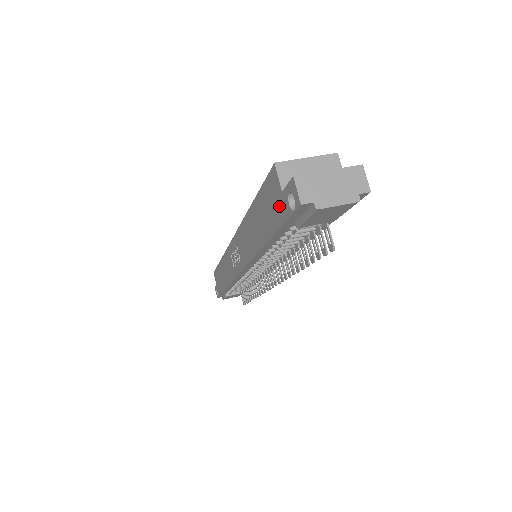
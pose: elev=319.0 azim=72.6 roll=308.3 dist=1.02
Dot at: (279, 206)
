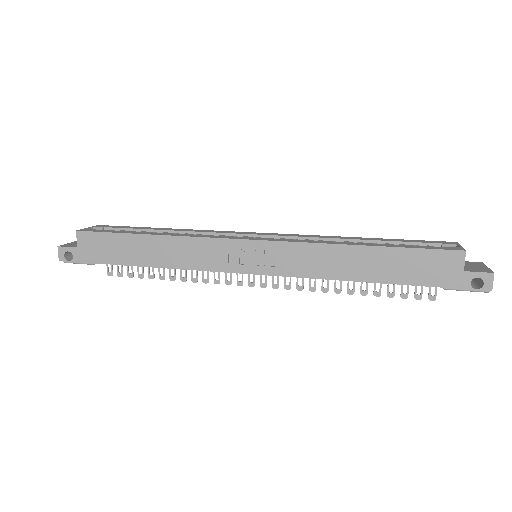
Dot at: (449, 276)
